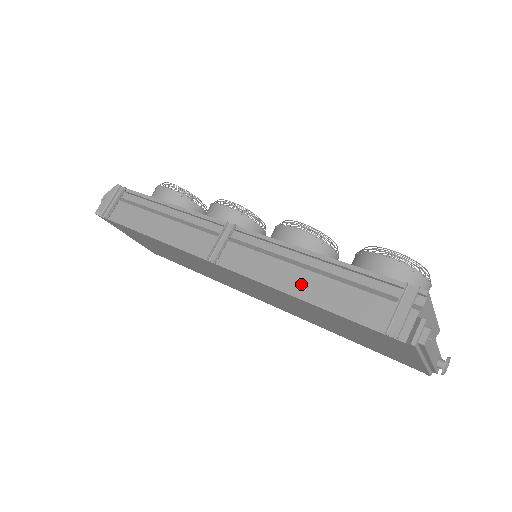
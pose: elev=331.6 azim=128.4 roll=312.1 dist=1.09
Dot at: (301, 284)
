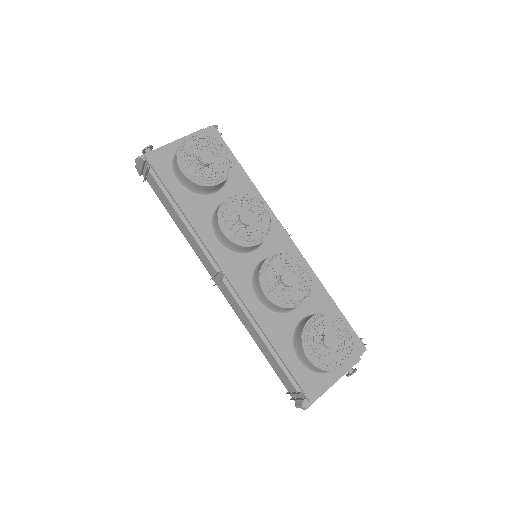
Dot at: (257, 340)
